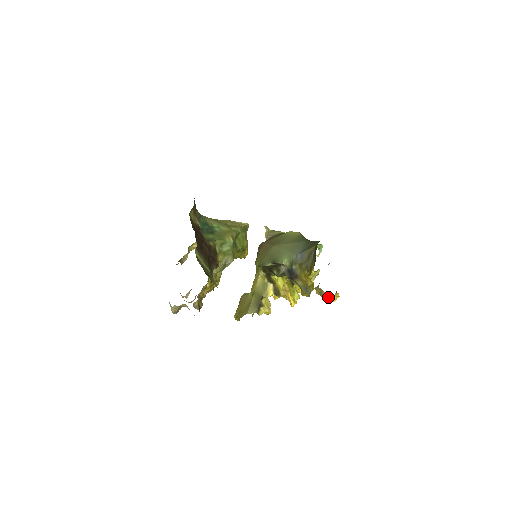
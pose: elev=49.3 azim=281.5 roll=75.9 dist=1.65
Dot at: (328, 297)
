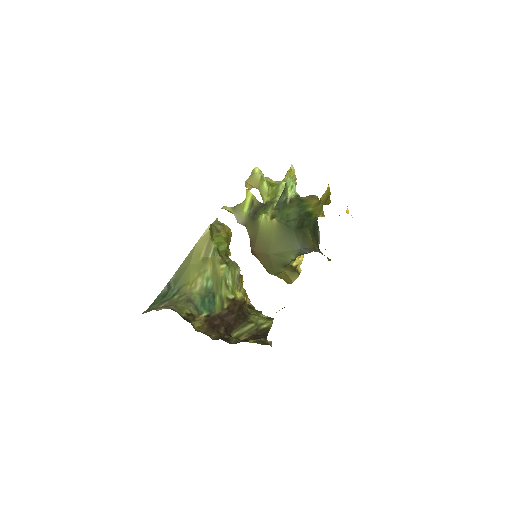
Dot at: occluded
